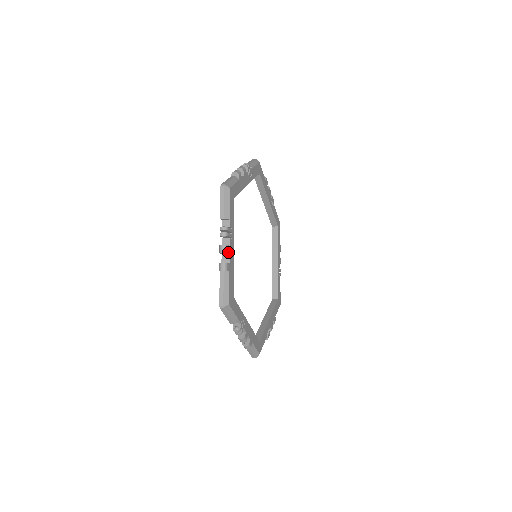
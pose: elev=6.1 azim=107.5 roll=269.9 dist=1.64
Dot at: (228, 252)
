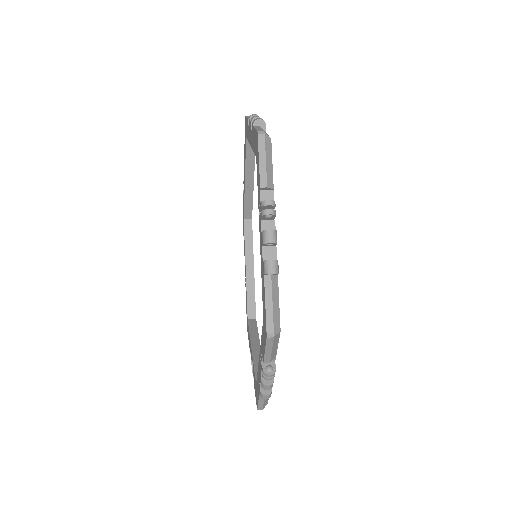
Dot at: (276, 243)
